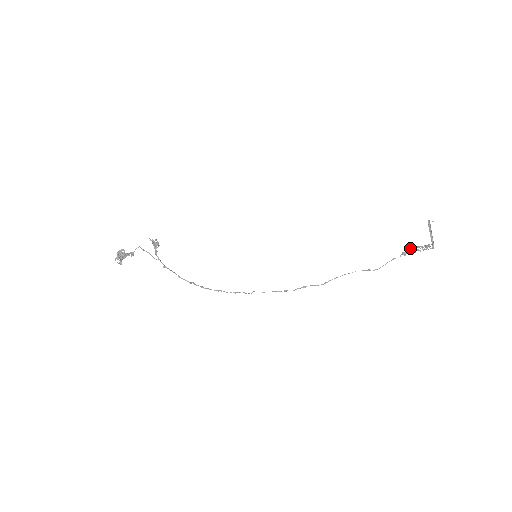
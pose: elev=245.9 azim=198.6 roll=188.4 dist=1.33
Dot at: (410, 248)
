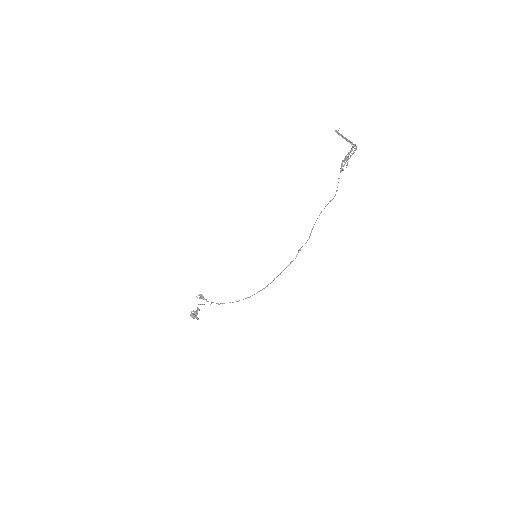
Dot at: (341, 163)
